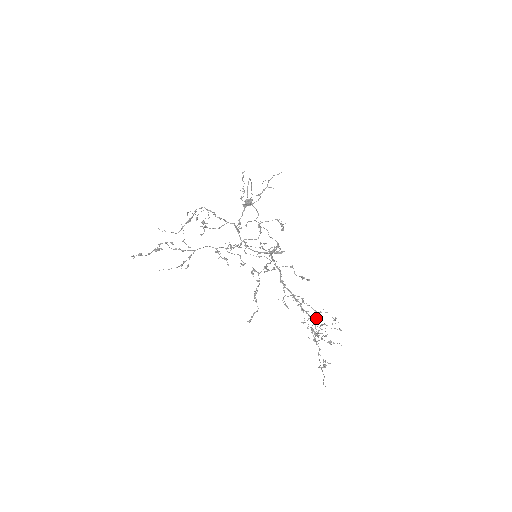
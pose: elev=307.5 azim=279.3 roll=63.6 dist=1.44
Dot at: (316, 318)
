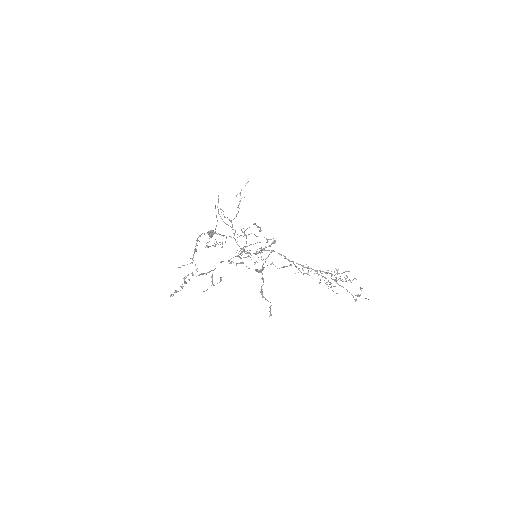
Dot at: occluded
